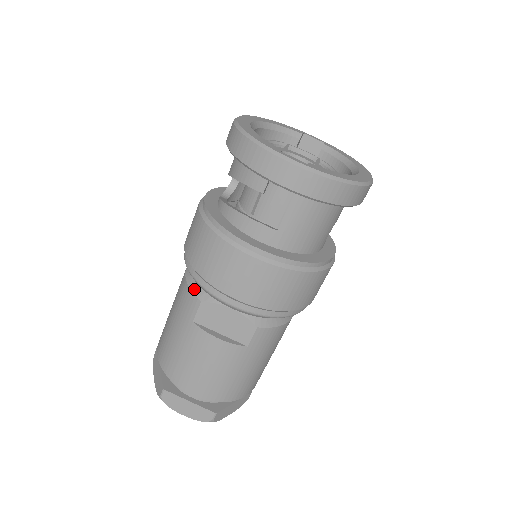
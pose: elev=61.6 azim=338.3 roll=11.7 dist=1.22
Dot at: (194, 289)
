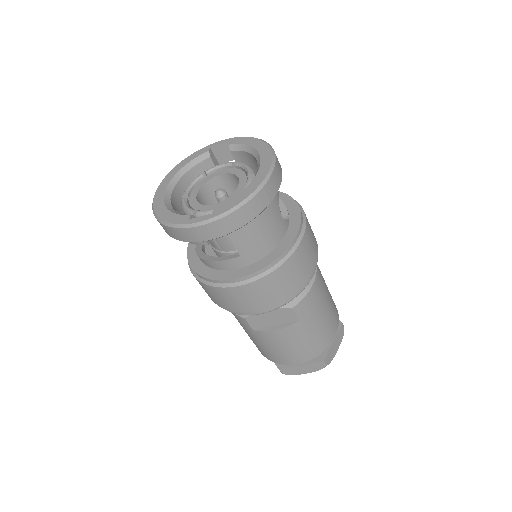
Dot at: occluded
